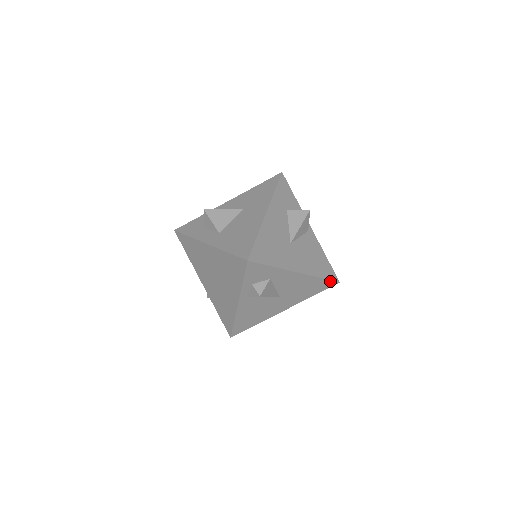
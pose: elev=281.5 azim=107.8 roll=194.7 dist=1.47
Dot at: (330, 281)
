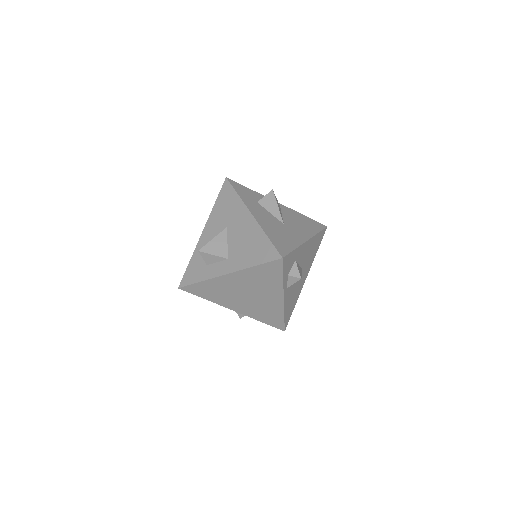
Dot at: (323, 231)
